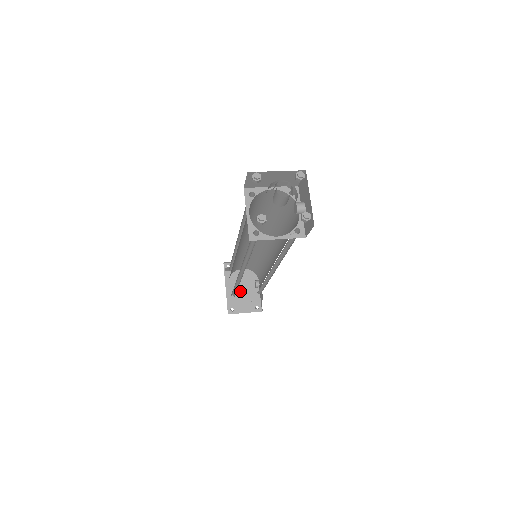
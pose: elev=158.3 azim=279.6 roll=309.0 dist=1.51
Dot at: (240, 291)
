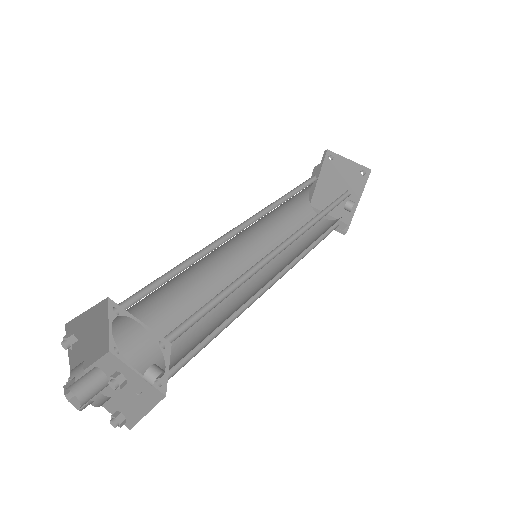
Dot at: (332, 195)
